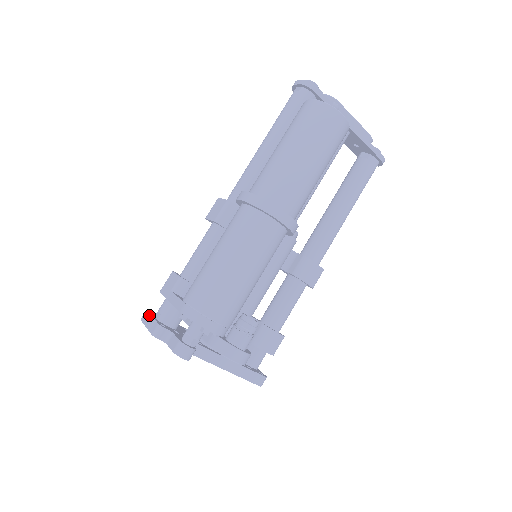
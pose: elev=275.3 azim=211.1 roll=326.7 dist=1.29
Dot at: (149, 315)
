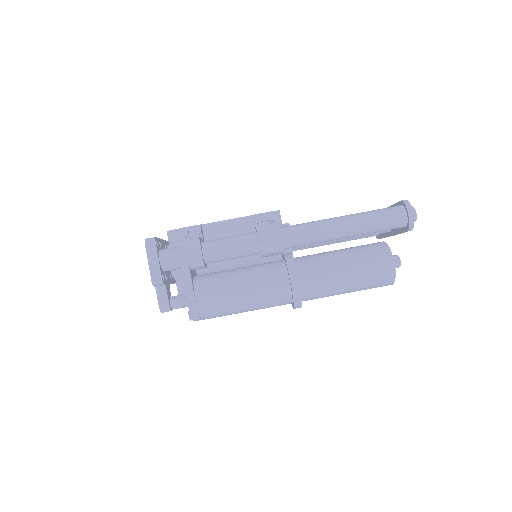
Dot at: (156, 254)
